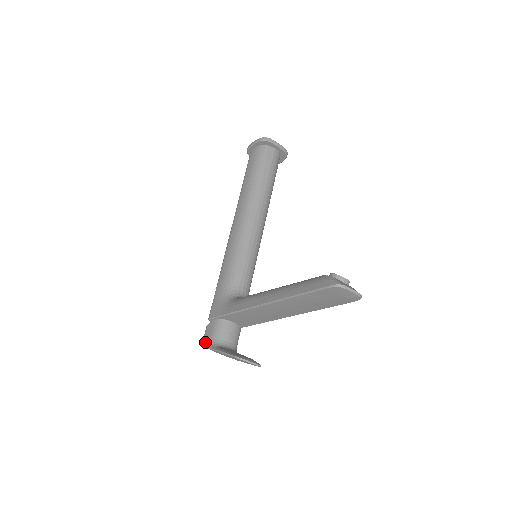
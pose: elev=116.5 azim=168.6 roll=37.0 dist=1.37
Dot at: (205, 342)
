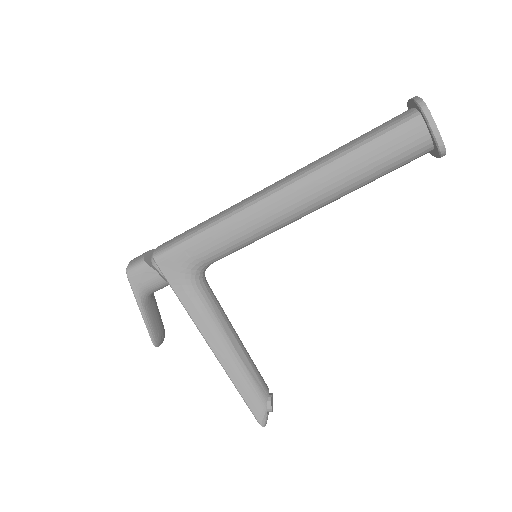
Dot at: (133, 281)
